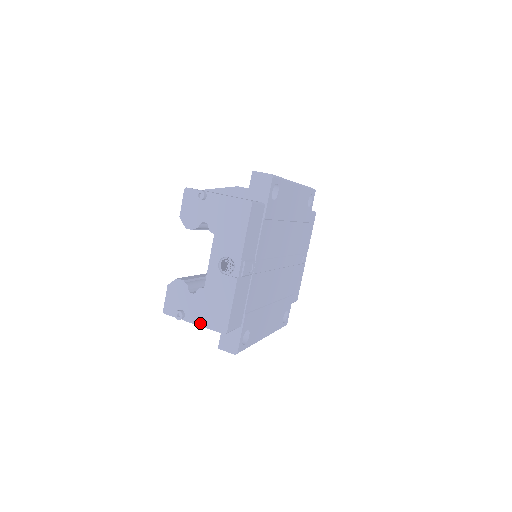
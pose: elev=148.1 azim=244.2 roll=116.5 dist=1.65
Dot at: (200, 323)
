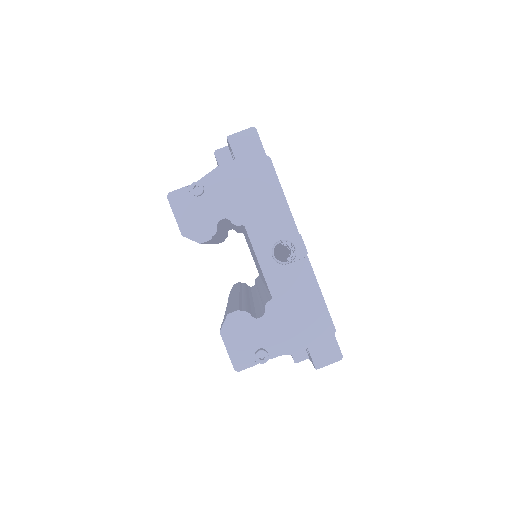
Dot at: (294, 345)
